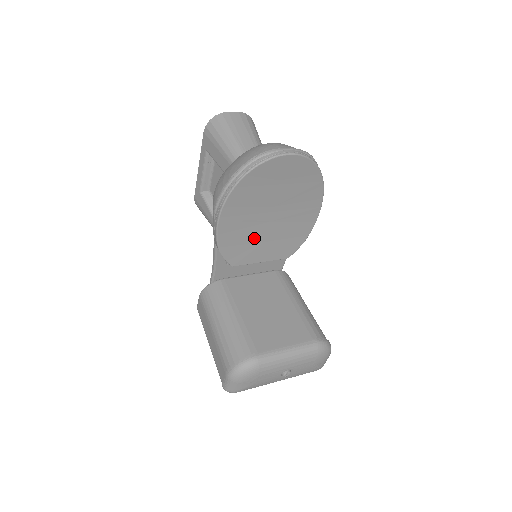
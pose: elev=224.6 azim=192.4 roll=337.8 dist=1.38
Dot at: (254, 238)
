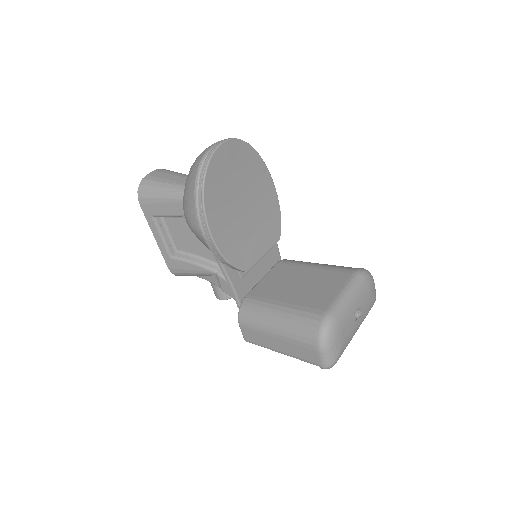
Dot at: (245, 235)
